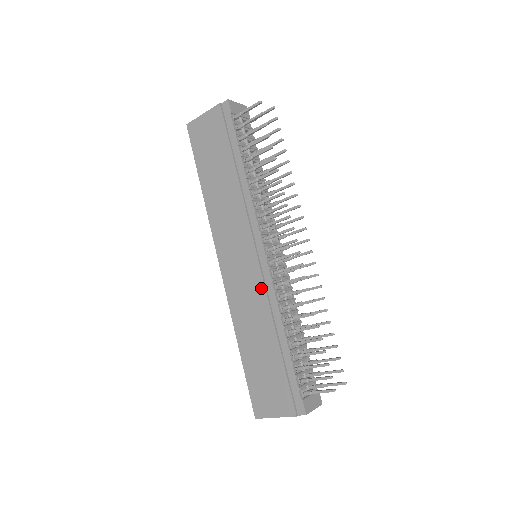
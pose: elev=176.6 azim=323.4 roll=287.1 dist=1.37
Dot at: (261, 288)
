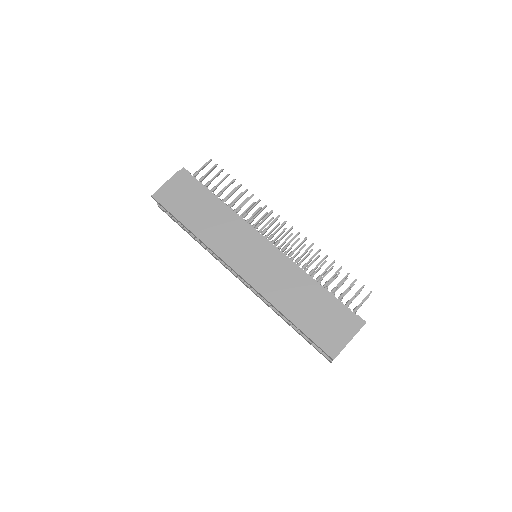
Dot at: (280, 263)
